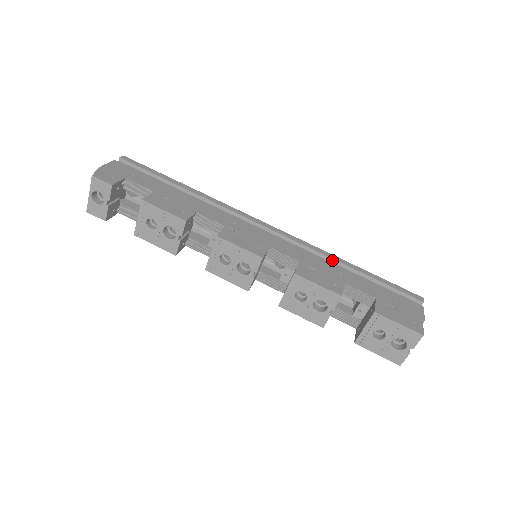
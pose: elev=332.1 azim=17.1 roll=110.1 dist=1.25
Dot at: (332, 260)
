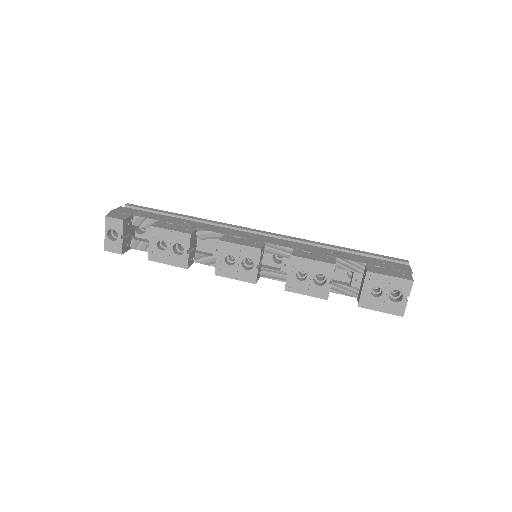
Dot at: (322, 246)
